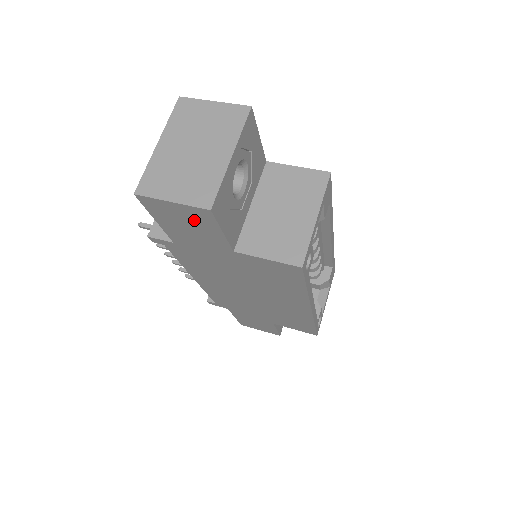
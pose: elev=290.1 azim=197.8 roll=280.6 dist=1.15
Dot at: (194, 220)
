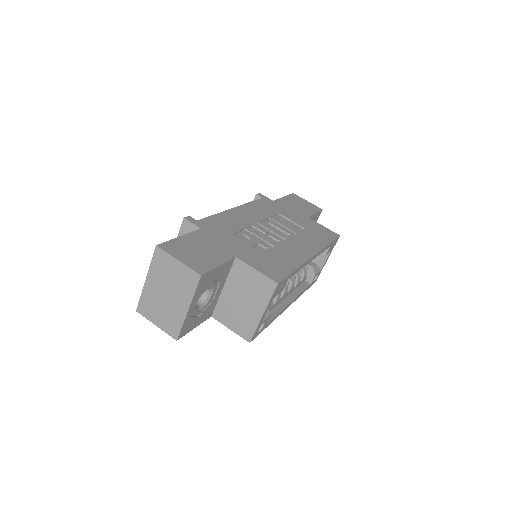
Dot at: occluded
